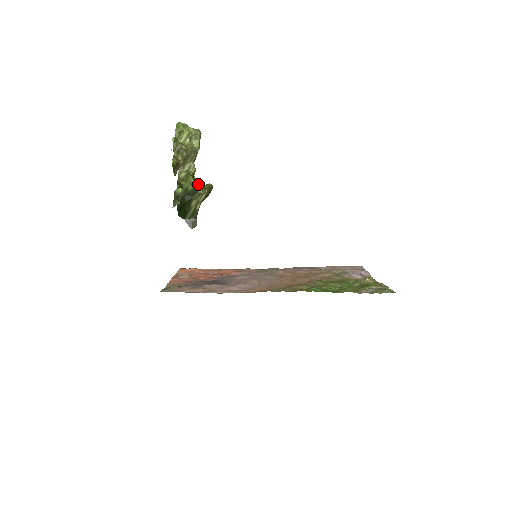
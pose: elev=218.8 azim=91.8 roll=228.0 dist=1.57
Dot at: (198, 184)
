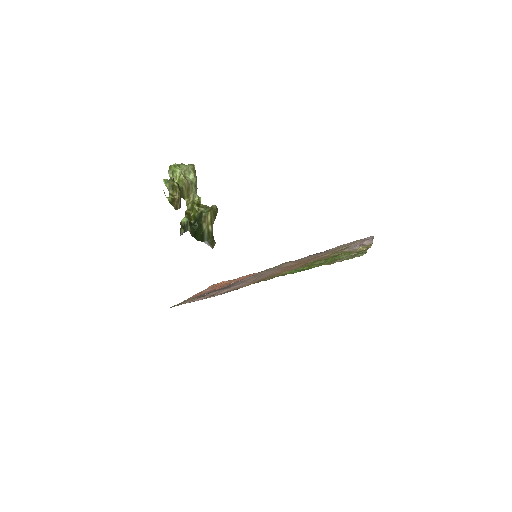
Dot at: (202, 209)
